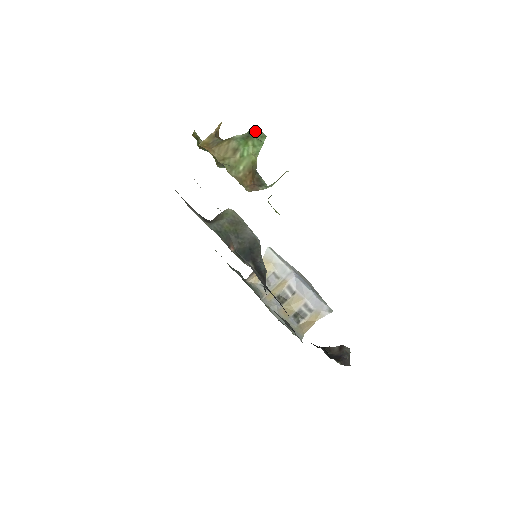
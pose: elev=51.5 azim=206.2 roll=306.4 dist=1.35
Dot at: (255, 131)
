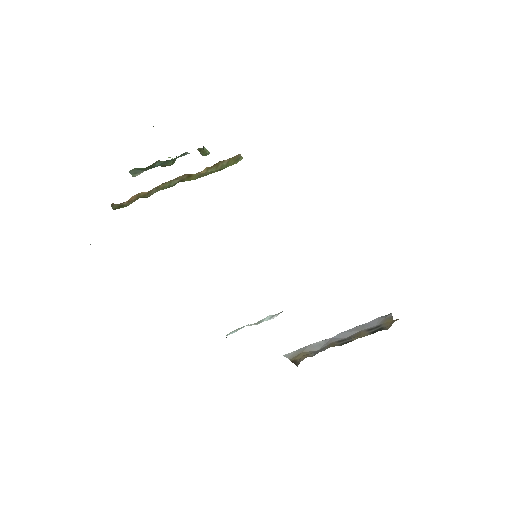
Dot at: occluded
